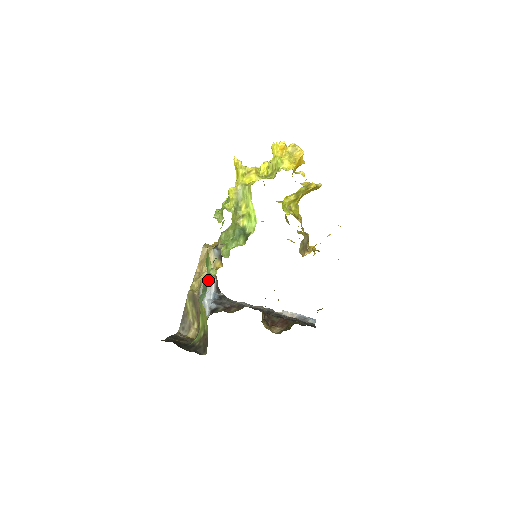
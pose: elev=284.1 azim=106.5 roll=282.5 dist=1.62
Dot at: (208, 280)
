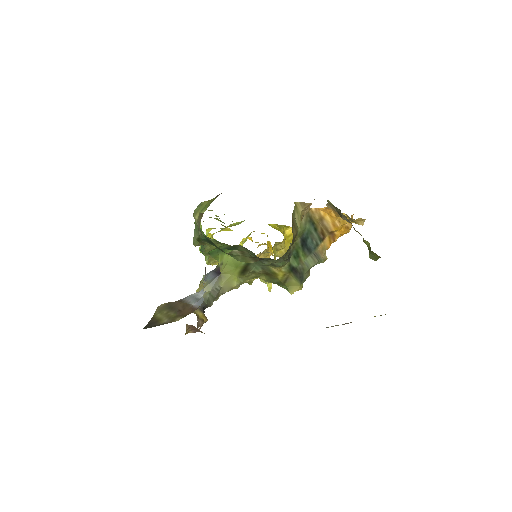
Dot at: occluded
